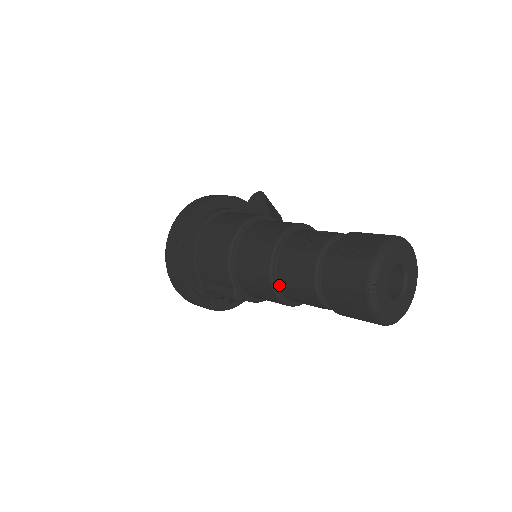
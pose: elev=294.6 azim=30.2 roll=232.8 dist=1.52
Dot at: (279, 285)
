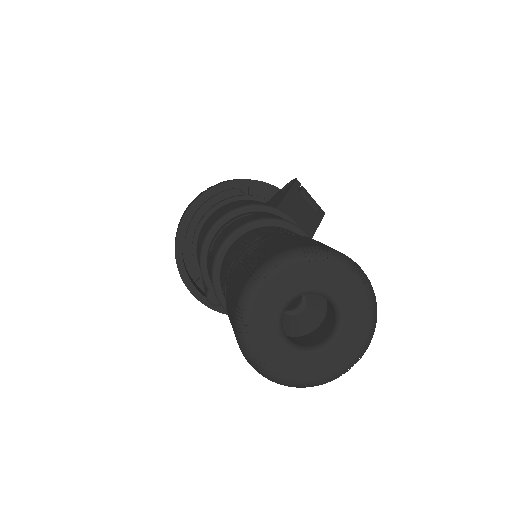
Dot at: occluded
